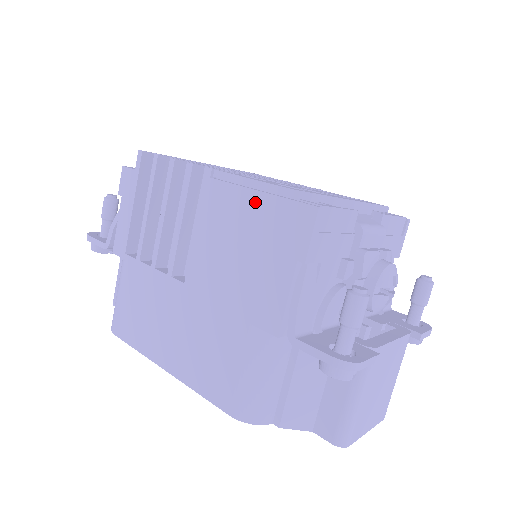
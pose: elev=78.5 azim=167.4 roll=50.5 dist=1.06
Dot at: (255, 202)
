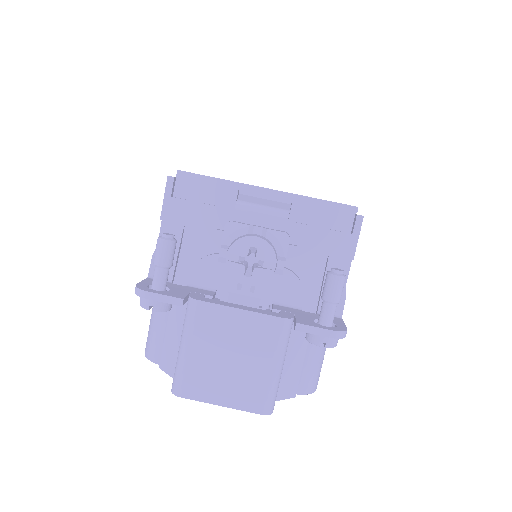
Dot at: occluded
